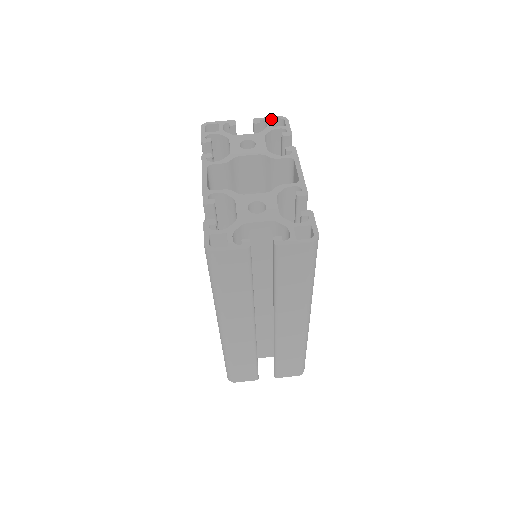
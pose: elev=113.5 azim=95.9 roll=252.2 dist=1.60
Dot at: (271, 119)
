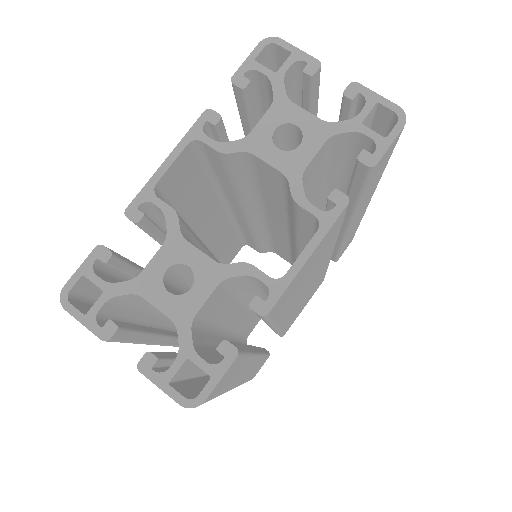
Dot at: (379, 103)
